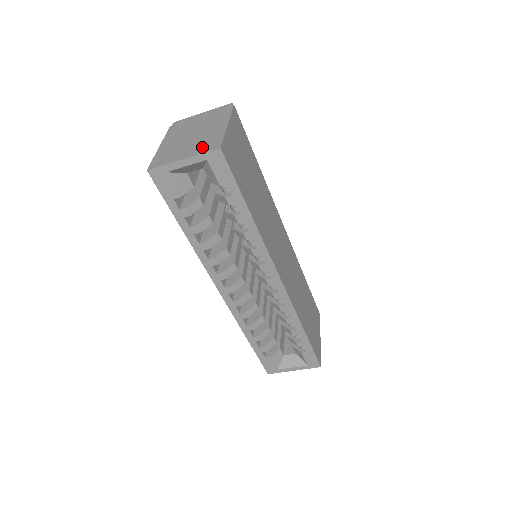
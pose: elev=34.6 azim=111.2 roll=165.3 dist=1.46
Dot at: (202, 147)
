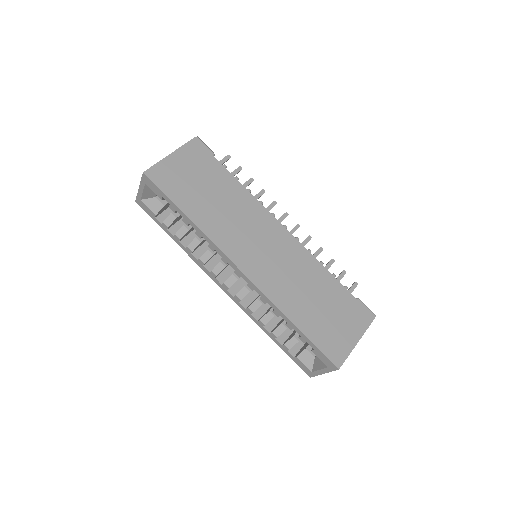
Dot at: occluded
